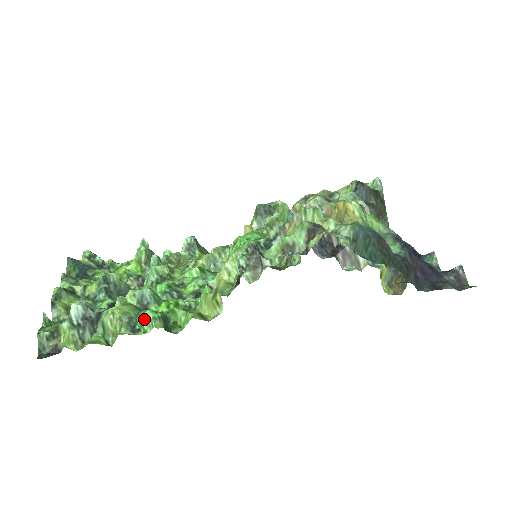
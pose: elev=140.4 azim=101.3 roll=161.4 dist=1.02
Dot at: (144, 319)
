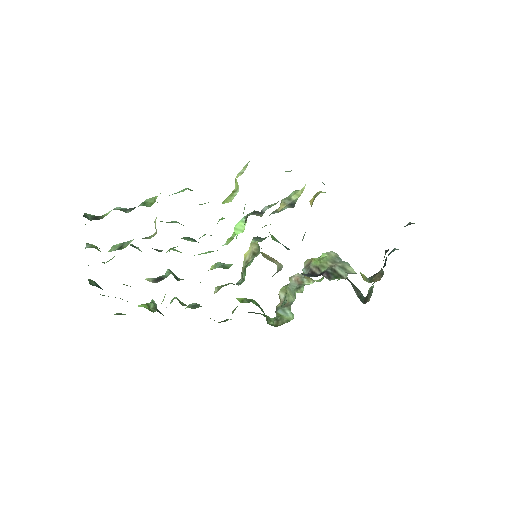
Dot at: (179, 191)
